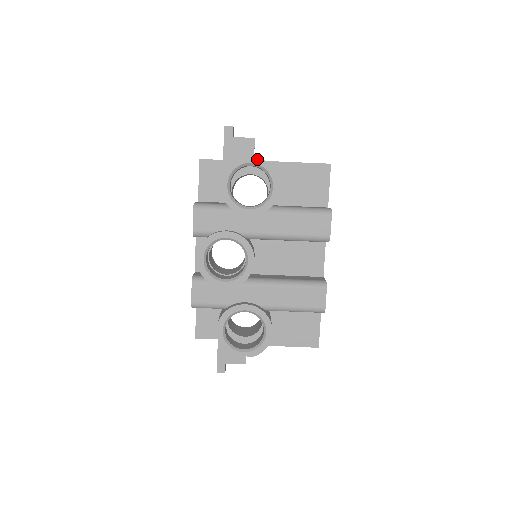
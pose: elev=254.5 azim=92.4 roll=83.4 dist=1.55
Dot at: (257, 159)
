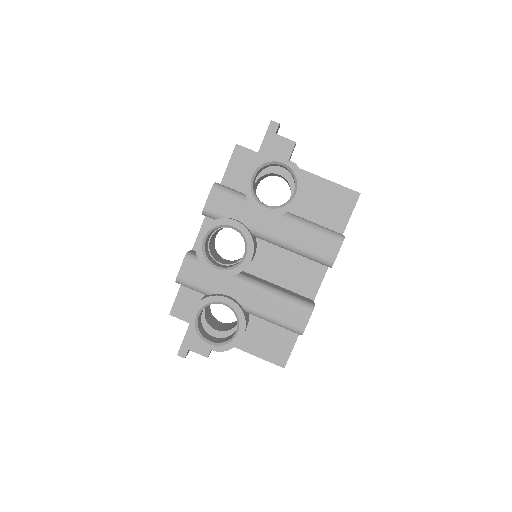
Dot at: (290, 161)
